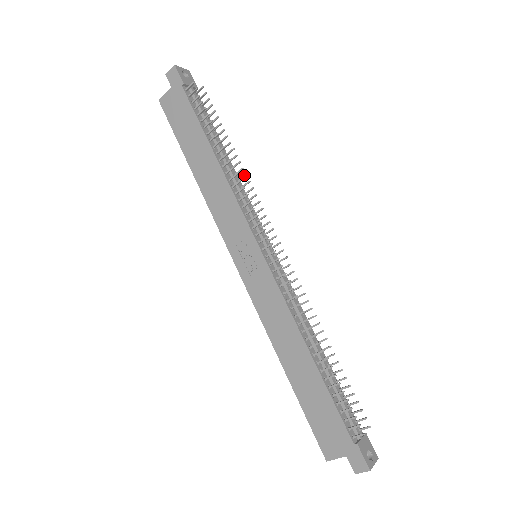
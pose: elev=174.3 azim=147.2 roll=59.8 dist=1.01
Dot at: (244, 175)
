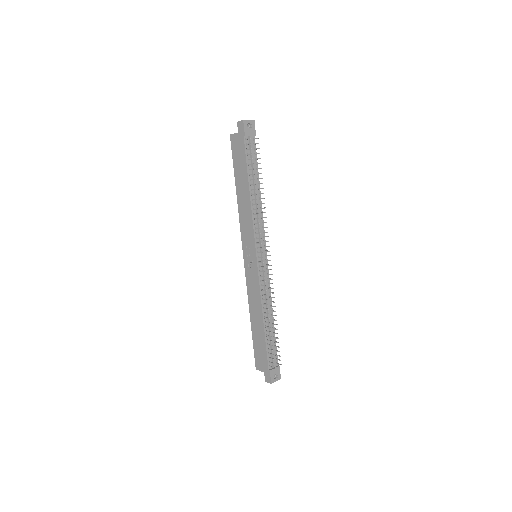
Dot at: (264, 207)
